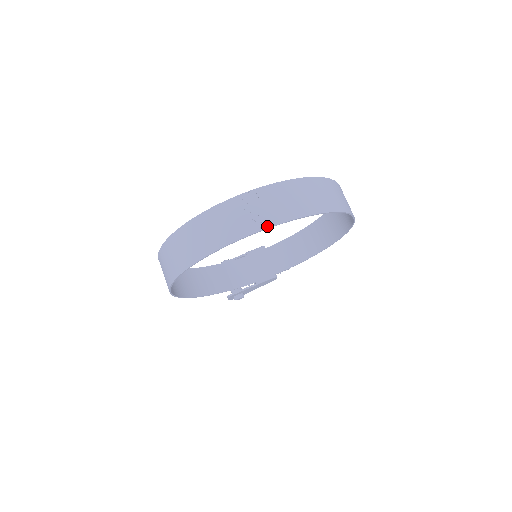
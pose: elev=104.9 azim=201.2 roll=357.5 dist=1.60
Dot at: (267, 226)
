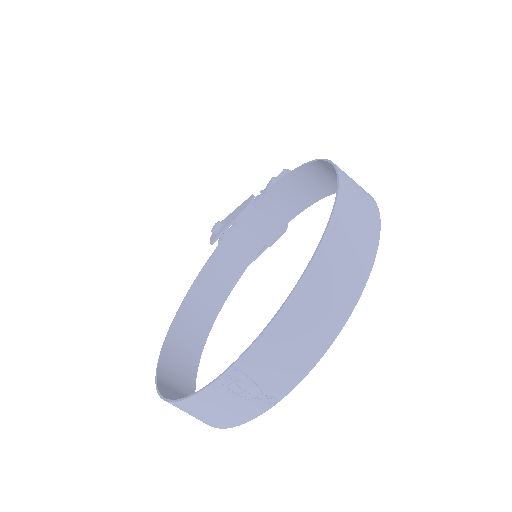
Dot at: (280, 397)
